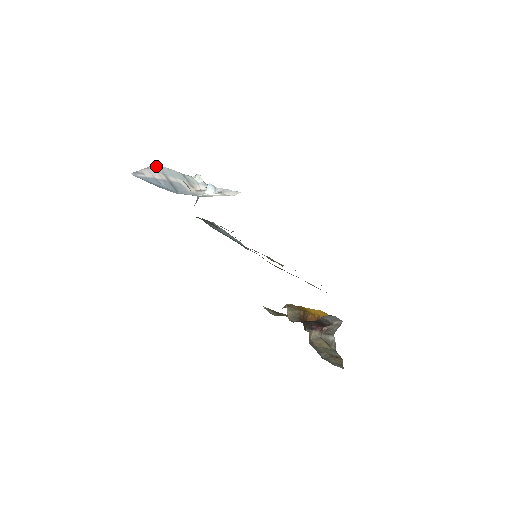
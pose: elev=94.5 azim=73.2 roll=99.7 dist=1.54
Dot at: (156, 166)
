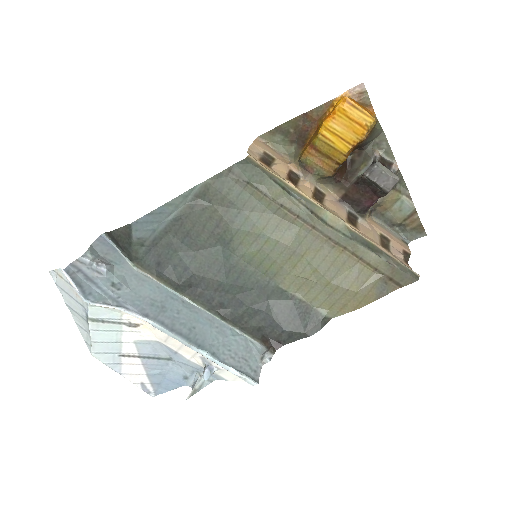
Dot at: (101, 359)
